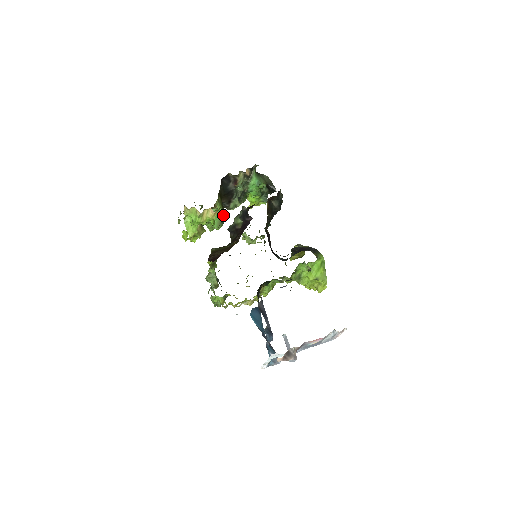
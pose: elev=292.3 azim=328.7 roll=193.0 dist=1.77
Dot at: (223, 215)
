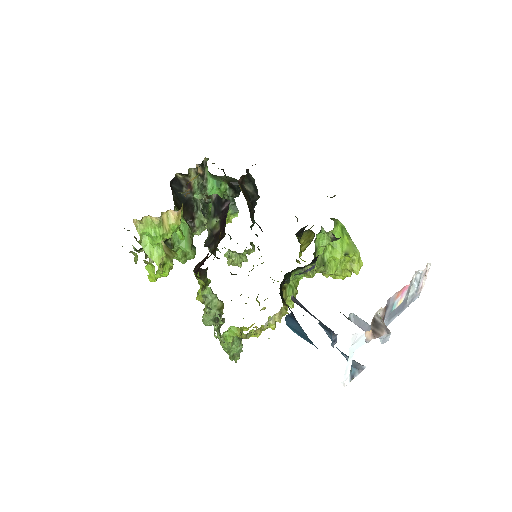
Dot at: (191, 231)
